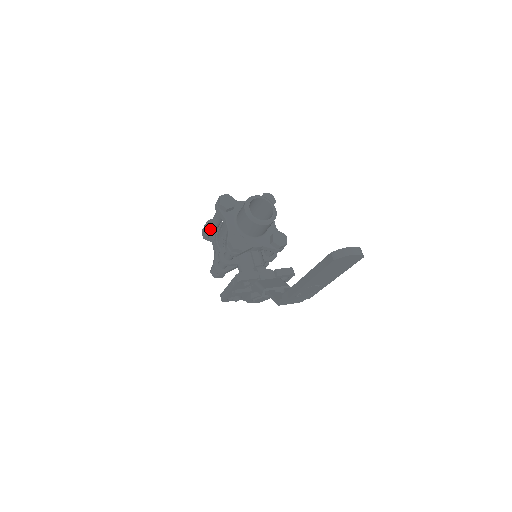
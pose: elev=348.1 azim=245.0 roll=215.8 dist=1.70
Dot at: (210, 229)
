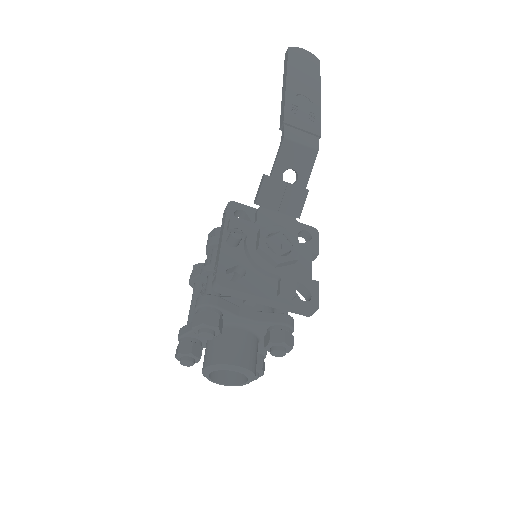
Dot at: occluded
